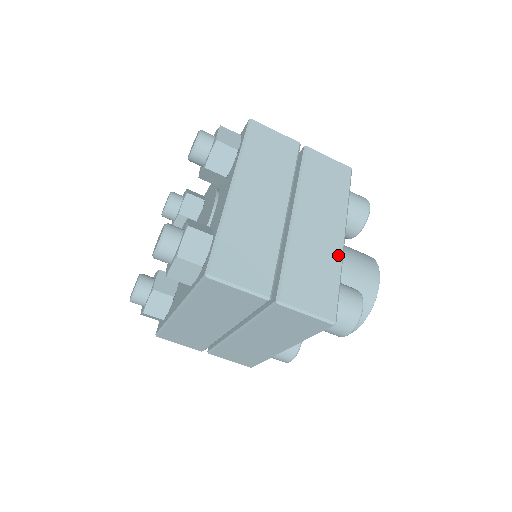
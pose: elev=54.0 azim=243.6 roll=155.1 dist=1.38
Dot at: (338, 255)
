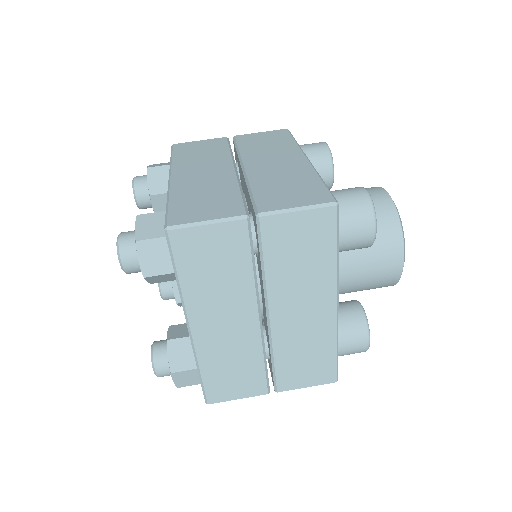
Dot at: (307, 168)
